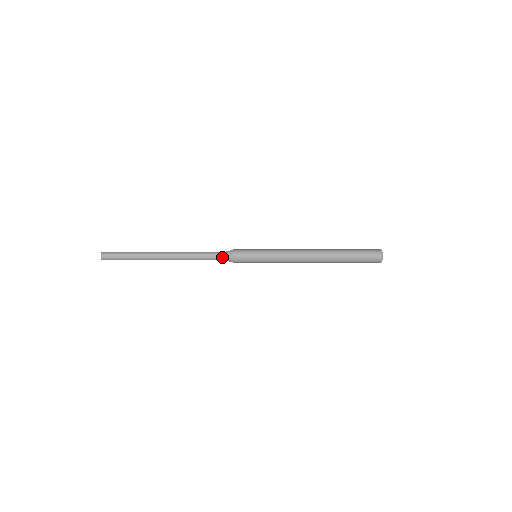
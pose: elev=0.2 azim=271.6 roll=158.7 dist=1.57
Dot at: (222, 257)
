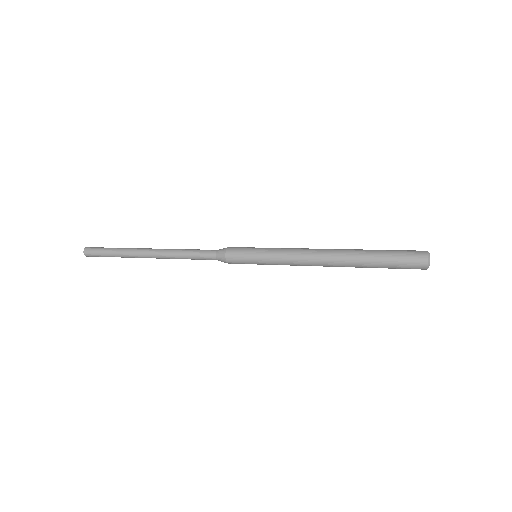
Dot at: (214, 259)
